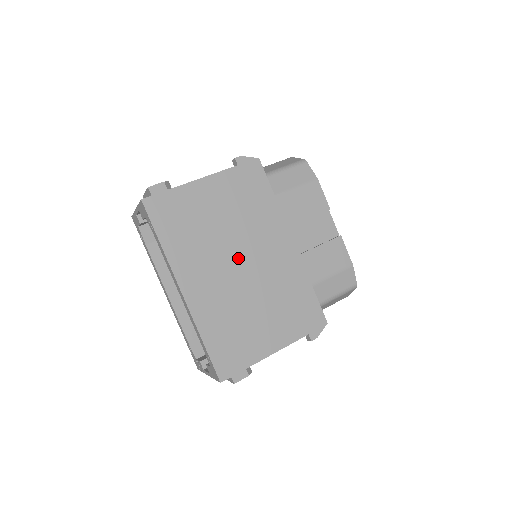
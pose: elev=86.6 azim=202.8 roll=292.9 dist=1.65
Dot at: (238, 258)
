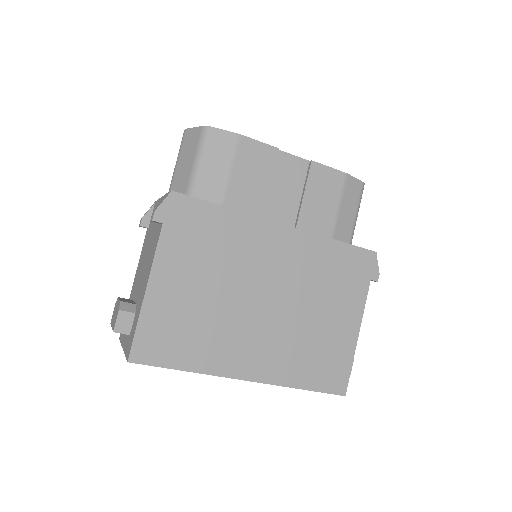
Dot at: (256, 299)
